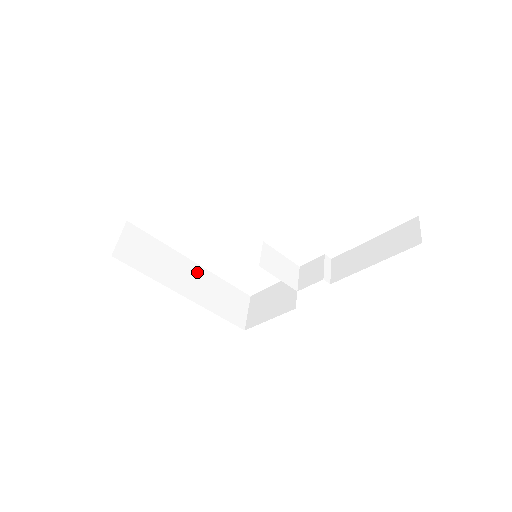
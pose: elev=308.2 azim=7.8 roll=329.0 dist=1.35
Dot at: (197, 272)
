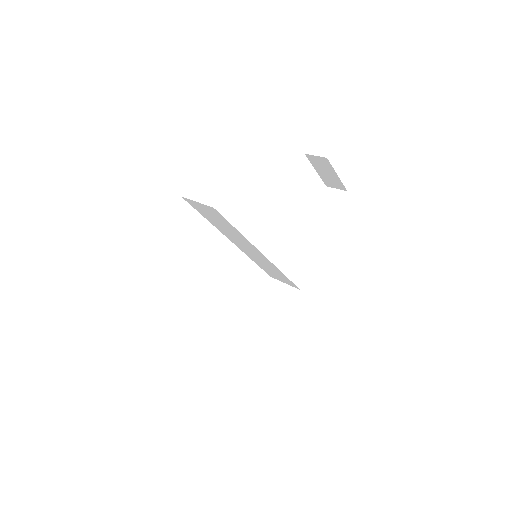
Dot at: occluded
